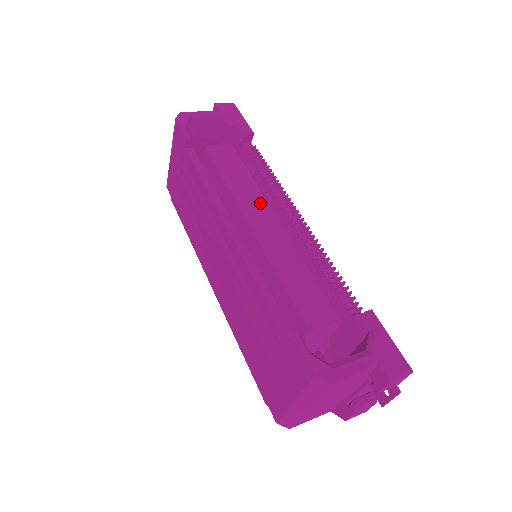
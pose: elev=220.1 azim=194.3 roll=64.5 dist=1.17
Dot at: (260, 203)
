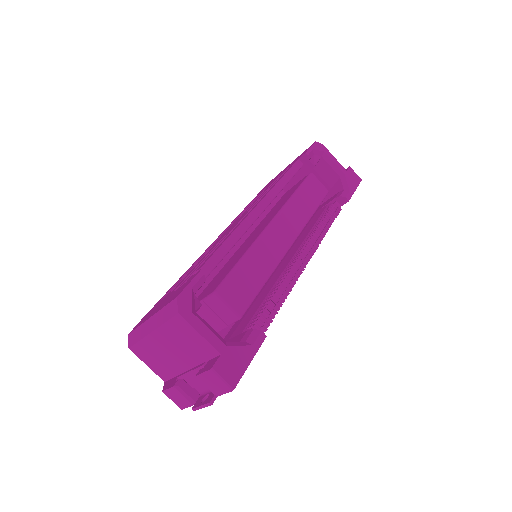
Dot at: (295, 224)
